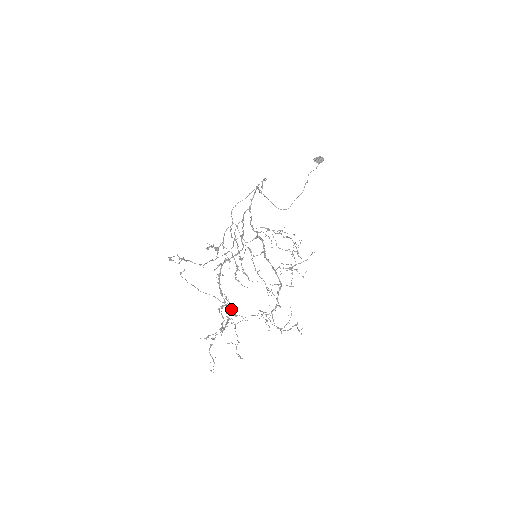
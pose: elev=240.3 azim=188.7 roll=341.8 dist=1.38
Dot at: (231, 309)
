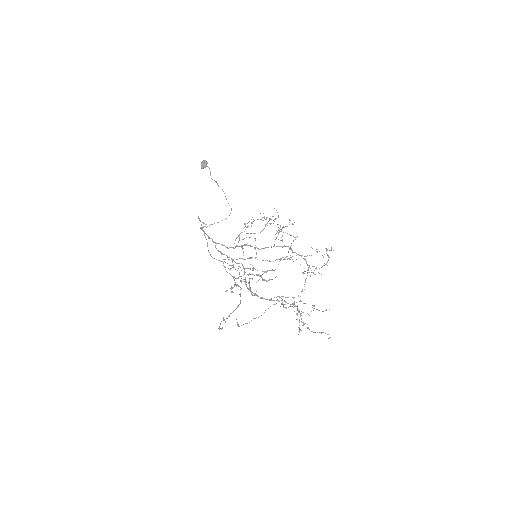
Dot at: occluded
